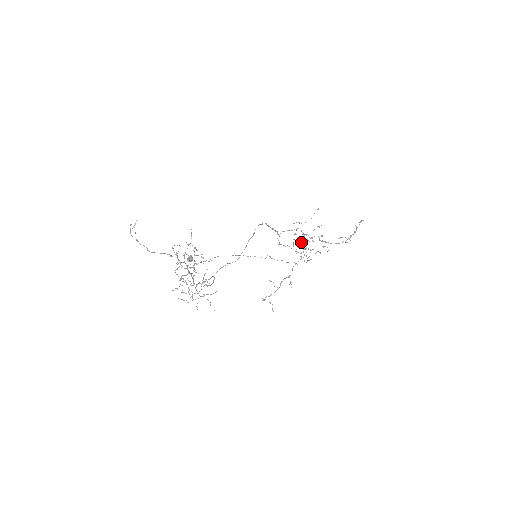
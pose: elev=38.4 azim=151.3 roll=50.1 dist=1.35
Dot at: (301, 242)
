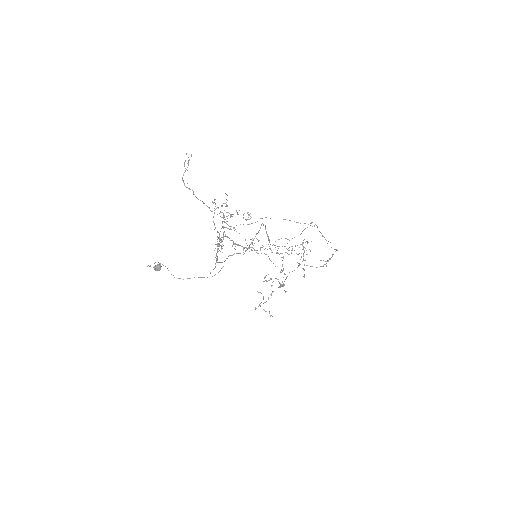
Dot at: occluded
